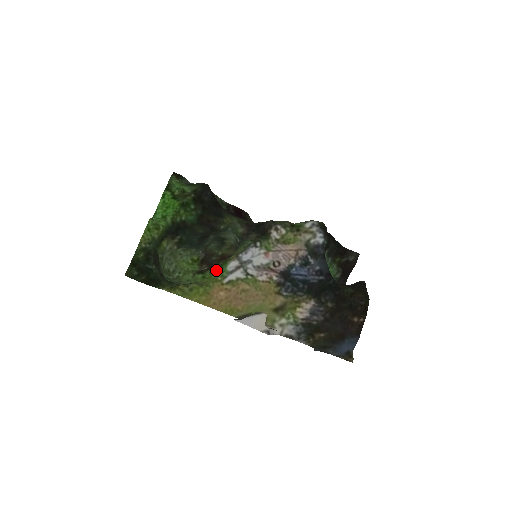
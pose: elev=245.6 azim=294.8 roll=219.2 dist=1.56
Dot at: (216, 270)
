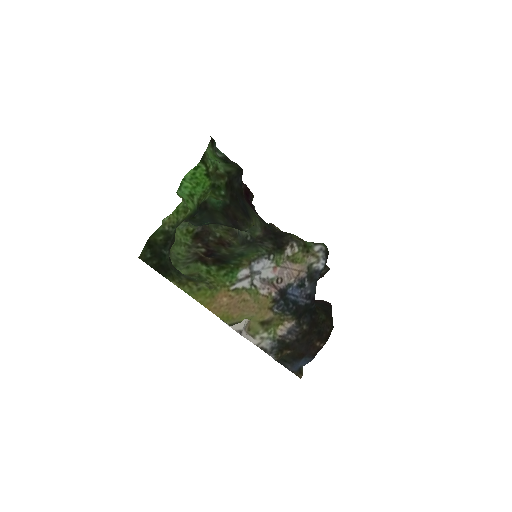
Dot at: (226, 272)
